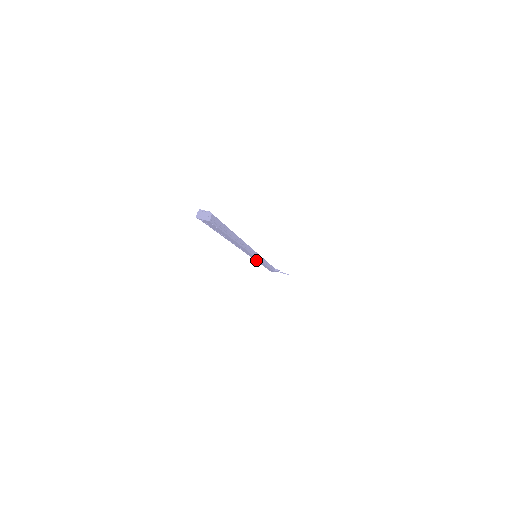
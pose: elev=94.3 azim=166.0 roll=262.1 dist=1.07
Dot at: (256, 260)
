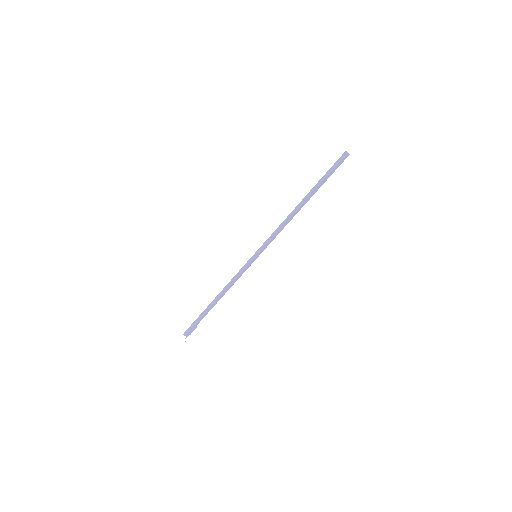
Dot at: (244, 269)
